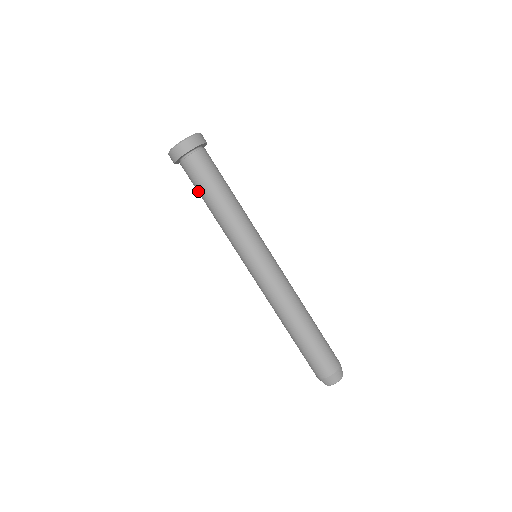
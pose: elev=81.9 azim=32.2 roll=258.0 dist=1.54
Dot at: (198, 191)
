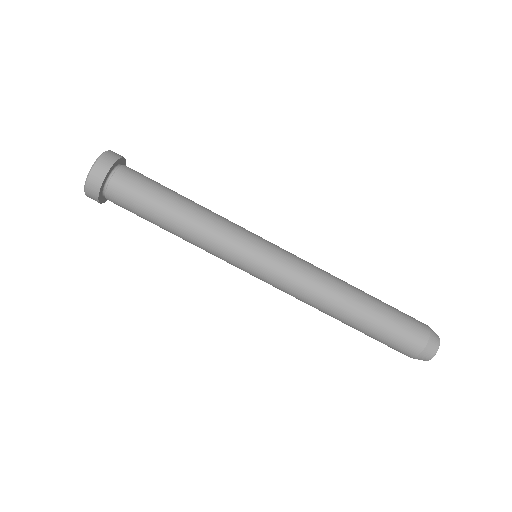
Dot at: occluded
